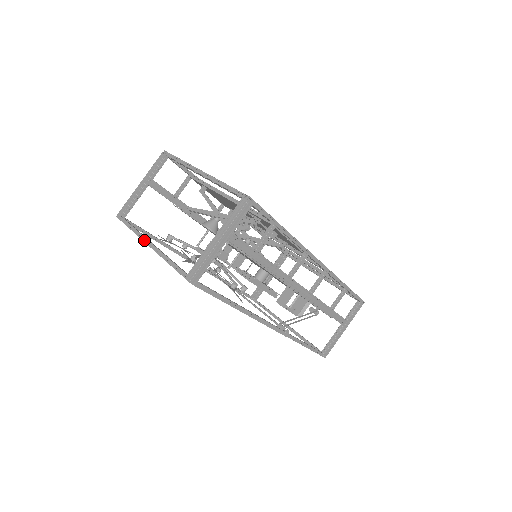
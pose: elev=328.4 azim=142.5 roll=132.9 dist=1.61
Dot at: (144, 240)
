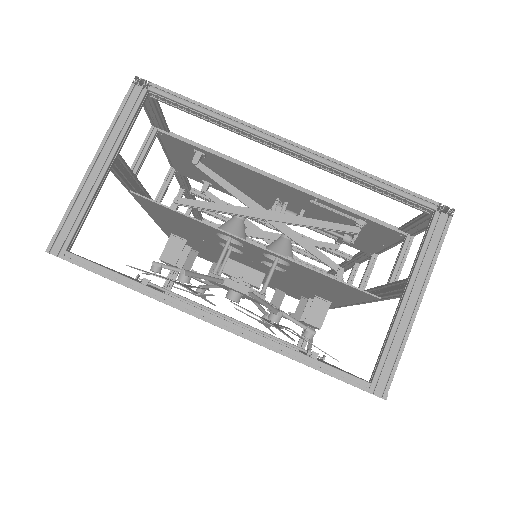
Dot at: (193, 313)
